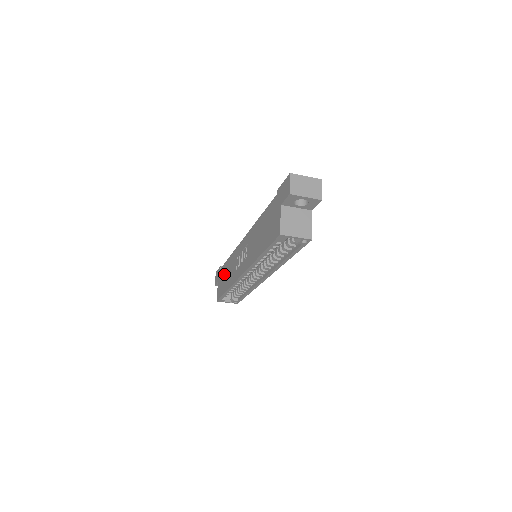
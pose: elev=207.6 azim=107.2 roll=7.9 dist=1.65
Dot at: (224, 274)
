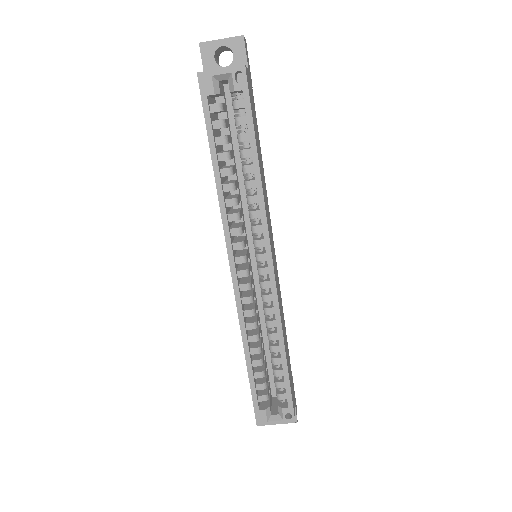
Dot at: occluded
